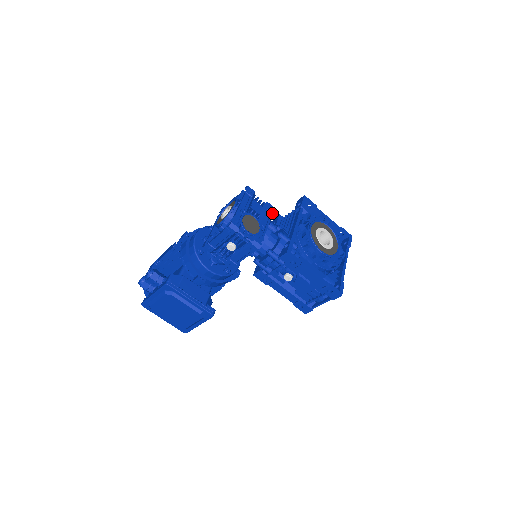
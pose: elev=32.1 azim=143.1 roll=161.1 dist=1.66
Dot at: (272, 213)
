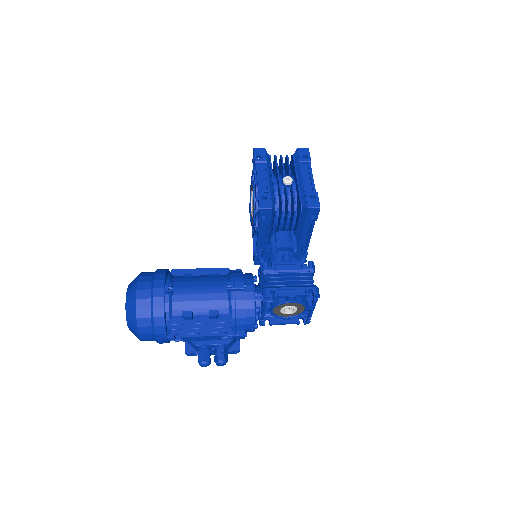
Dot at: occluded
